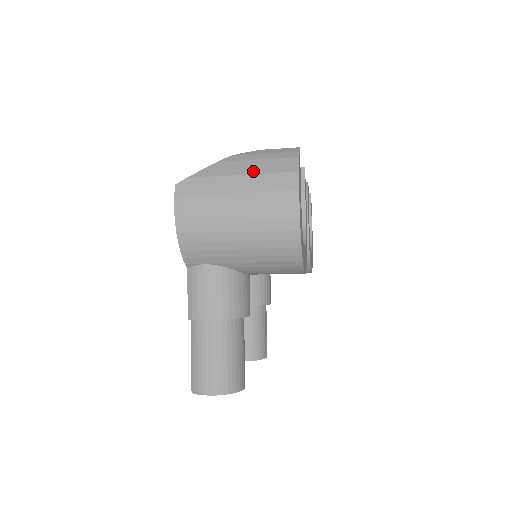
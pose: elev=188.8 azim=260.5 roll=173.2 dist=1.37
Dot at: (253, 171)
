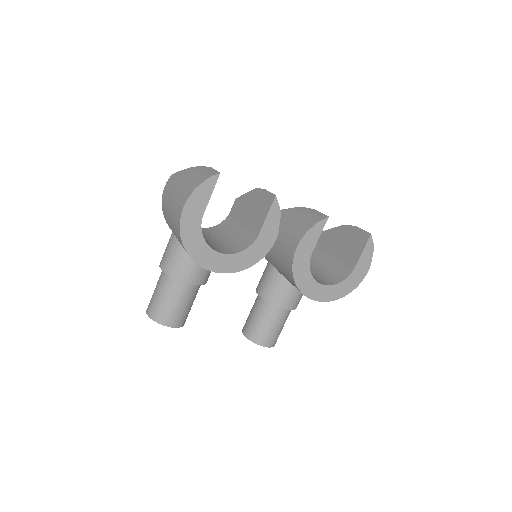
Dot at: (189, 179)
